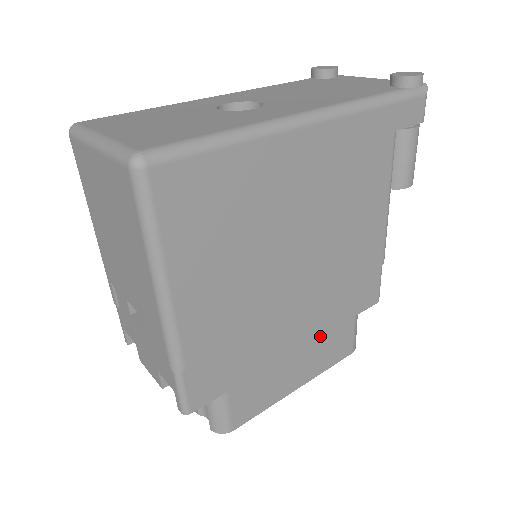
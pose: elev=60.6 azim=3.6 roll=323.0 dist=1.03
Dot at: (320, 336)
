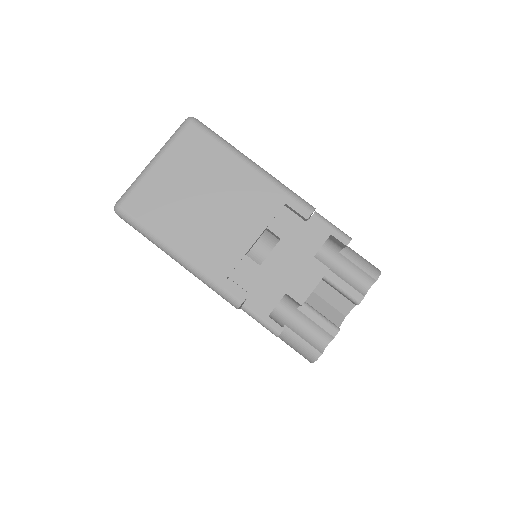
Dot at: occluded
